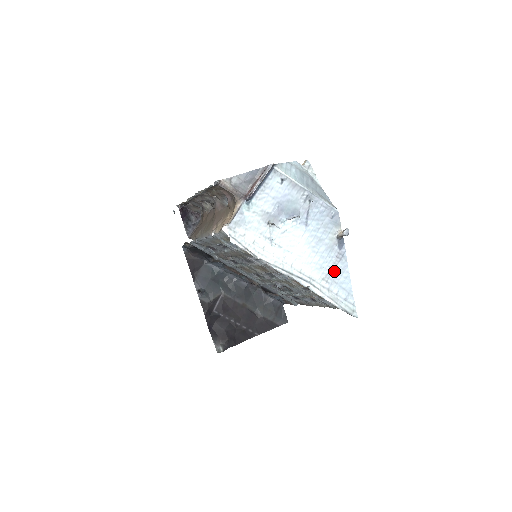
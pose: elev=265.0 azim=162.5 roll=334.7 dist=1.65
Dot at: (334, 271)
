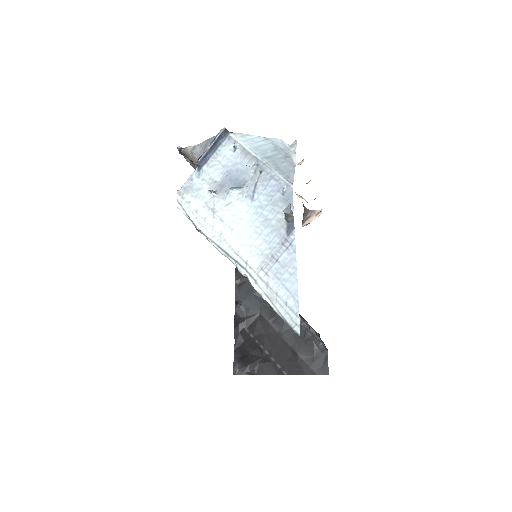
Dot at: (277, 262)
